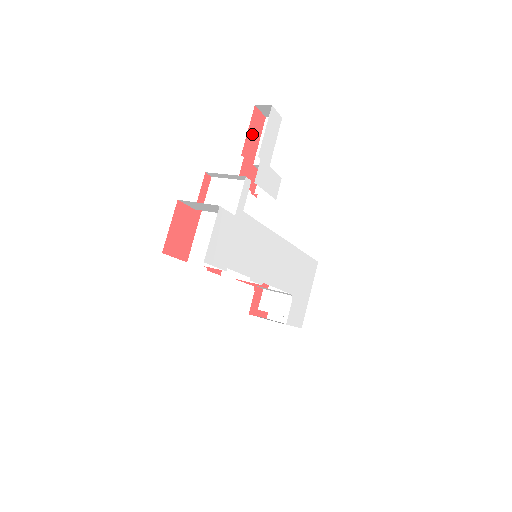
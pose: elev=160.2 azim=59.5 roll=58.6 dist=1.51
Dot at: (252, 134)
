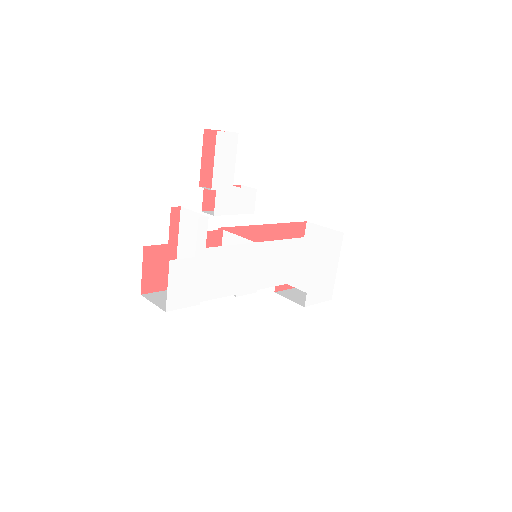
Dot at: (209, 158)
